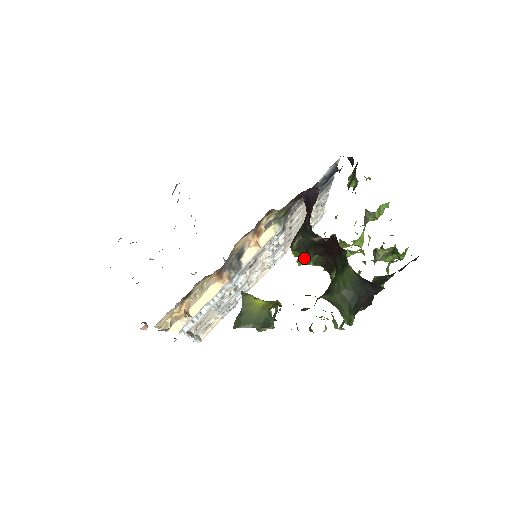
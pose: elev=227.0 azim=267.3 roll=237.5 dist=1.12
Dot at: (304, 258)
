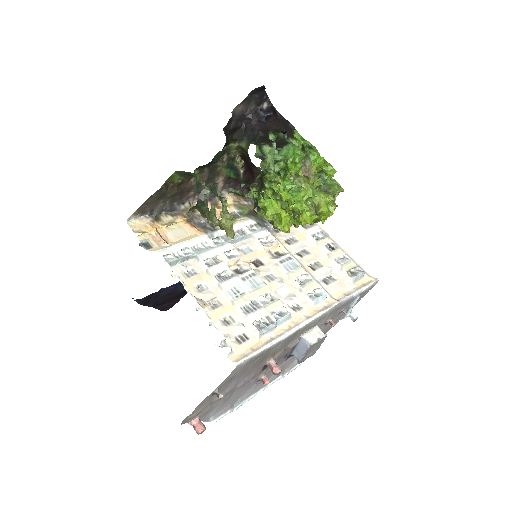
Dot at: (258, 201)
